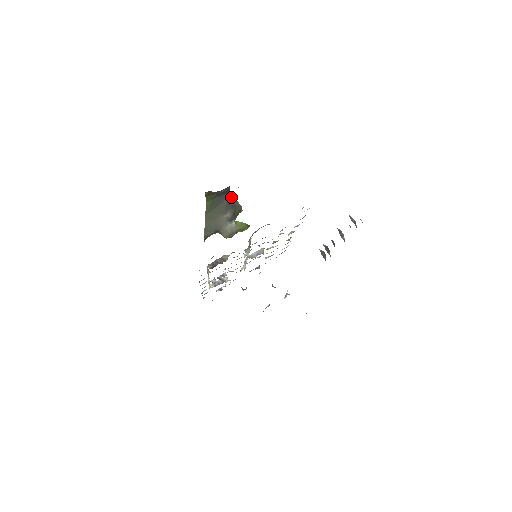
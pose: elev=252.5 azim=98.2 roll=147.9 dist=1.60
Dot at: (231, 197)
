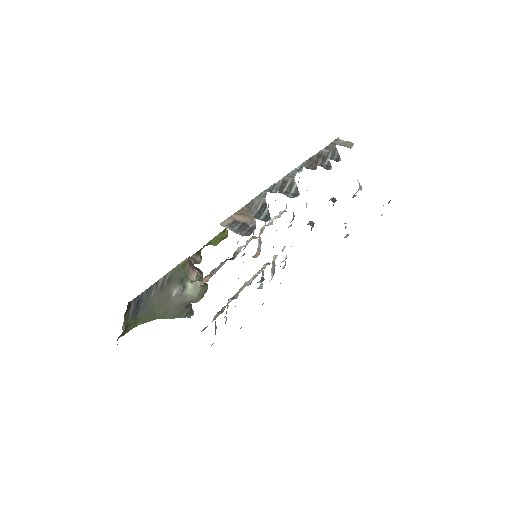
Dot at: (153, 286)
